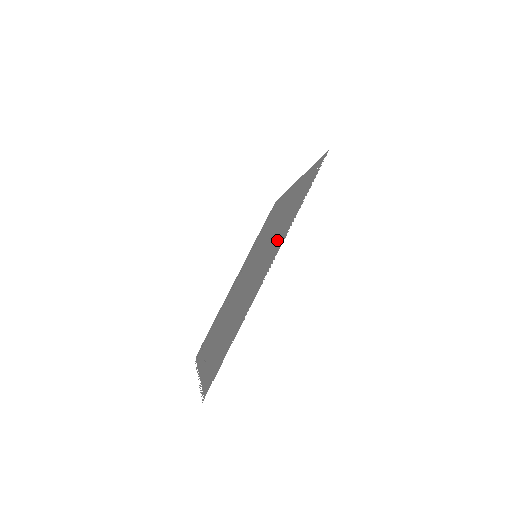
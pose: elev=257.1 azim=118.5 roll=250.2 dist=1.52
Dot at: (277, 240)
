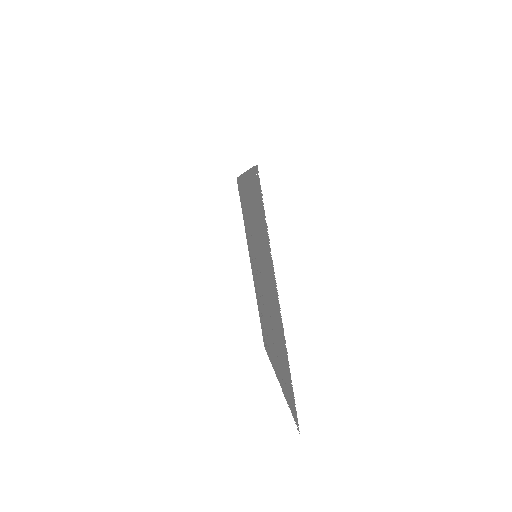
Dot at: (267, 264)
